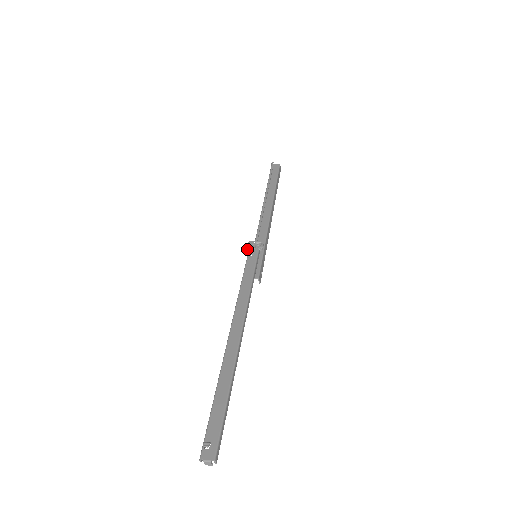
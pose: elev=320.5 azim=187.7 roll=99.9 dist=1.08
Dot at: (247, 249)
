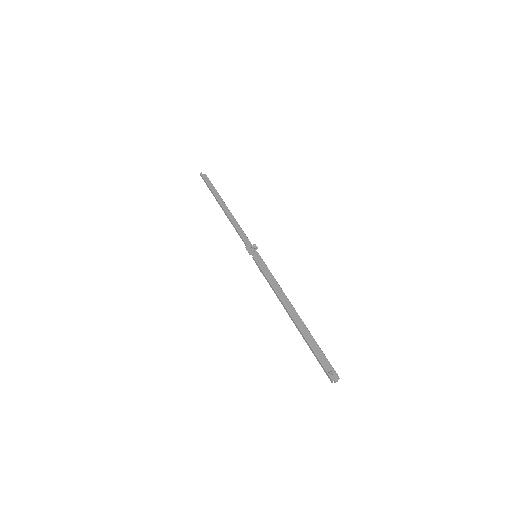
Dot at: (250, 253)
